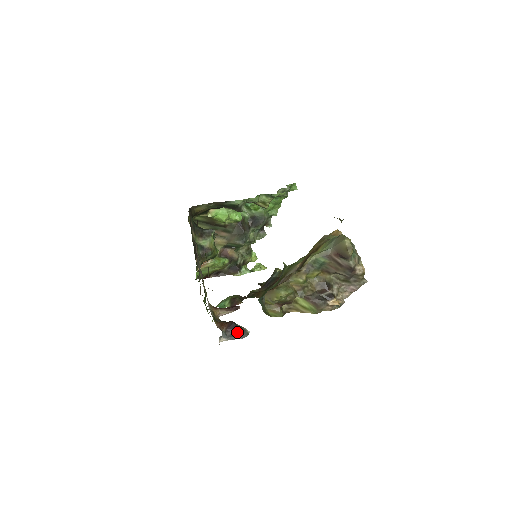
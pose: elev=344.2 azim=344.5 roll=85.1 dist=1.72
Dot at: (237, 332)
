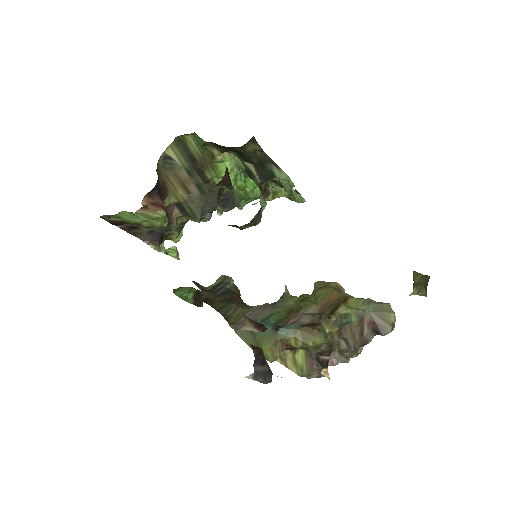
Dot at: (265, 371)
